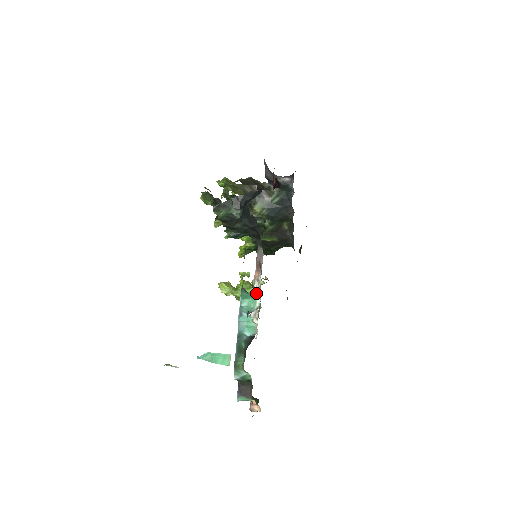
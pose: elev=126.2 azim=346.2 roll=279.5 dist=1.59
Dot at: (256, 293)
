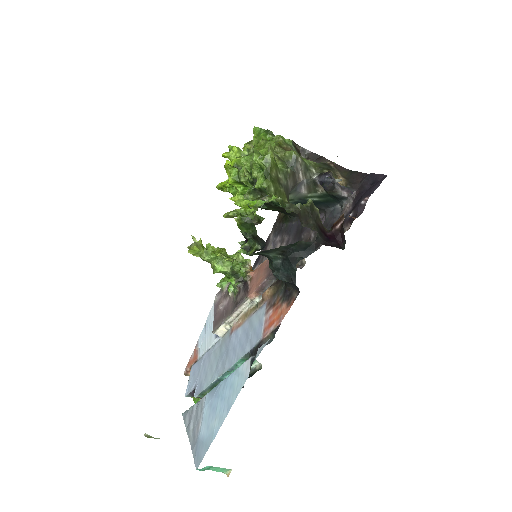
Dot at: (242, 308)
